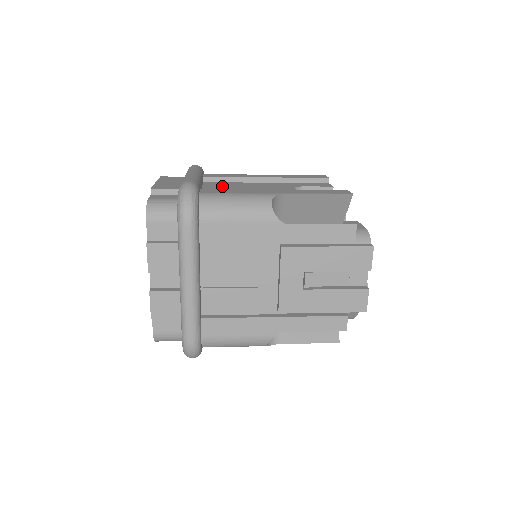
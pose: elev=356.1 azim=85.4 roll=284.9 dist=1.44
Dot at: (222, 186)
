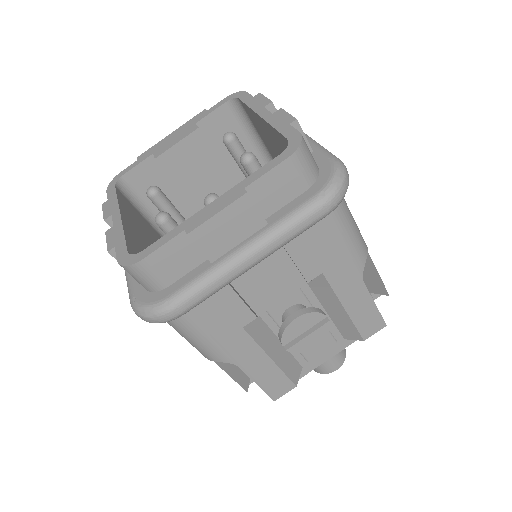
Dot at: occluded
